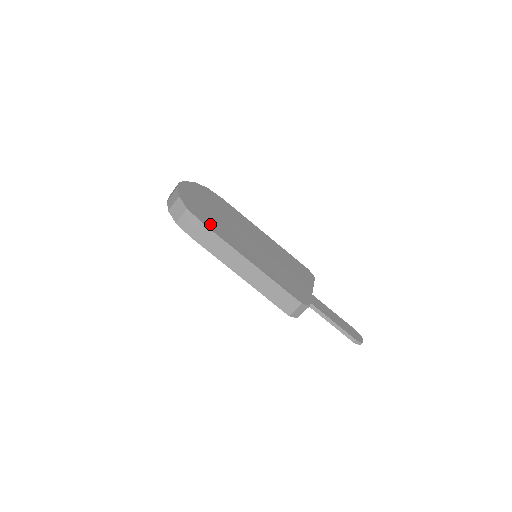
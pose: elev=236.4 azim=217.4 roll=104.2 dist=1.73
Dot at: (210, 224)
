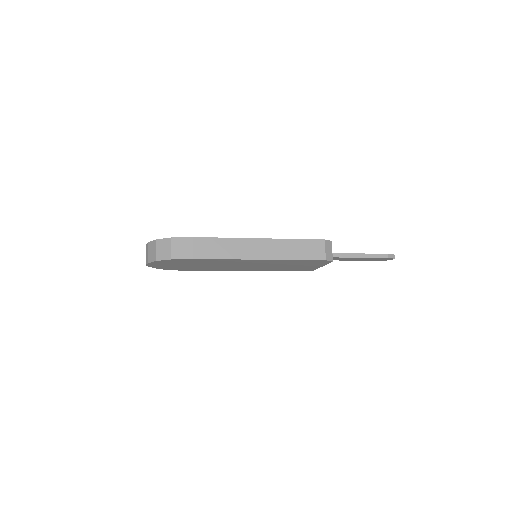
Dot at: occluded
